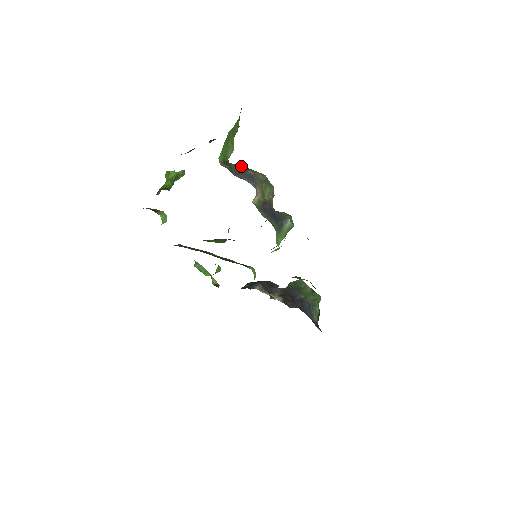
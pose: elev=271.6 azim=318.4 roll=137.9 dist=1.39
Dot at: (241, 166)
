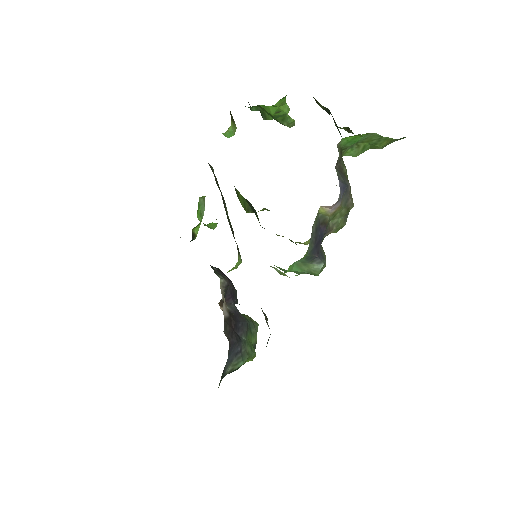
Dot at: occluded
